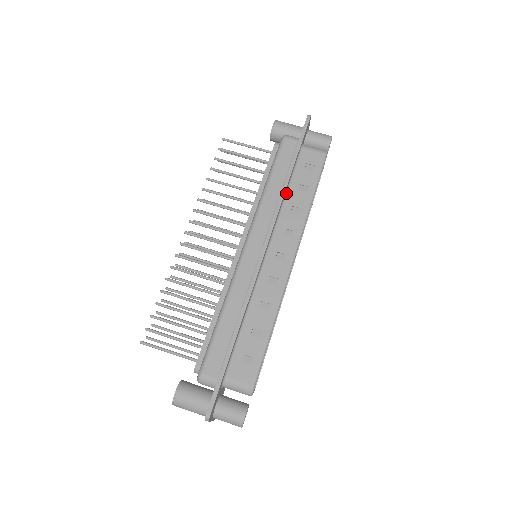
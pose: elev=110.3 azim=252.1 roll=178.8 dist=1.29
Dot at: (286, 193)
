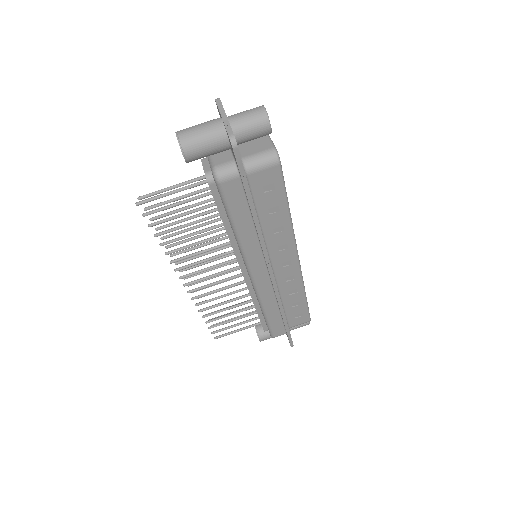
Dot at: (260, 225)
